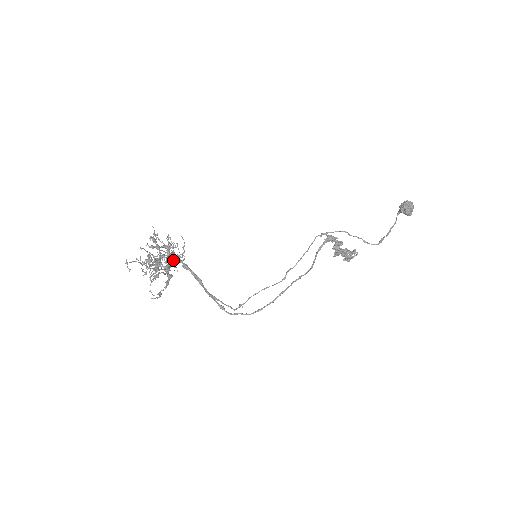
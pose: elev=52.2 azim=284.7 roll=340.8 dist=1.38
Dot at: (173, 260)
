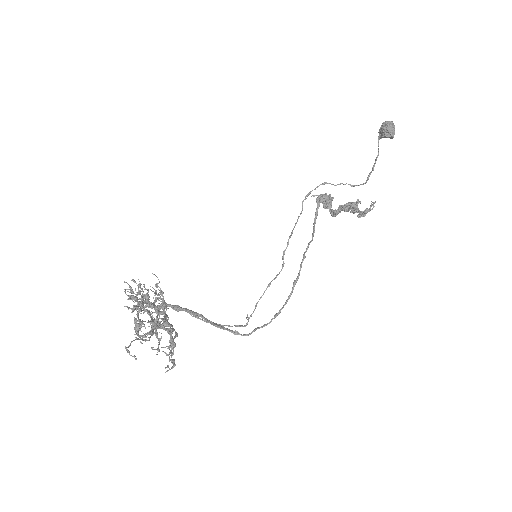
Dot at: (158, 308)
